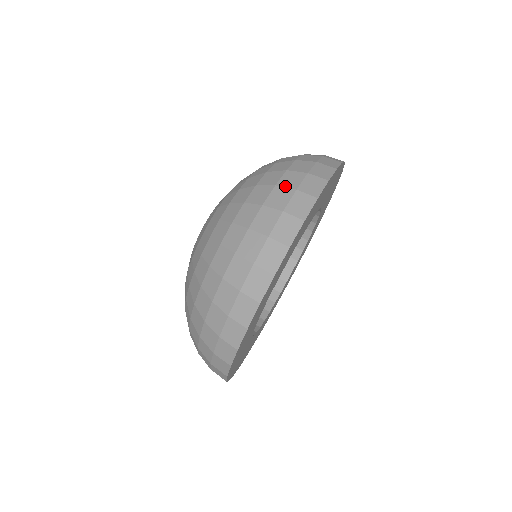
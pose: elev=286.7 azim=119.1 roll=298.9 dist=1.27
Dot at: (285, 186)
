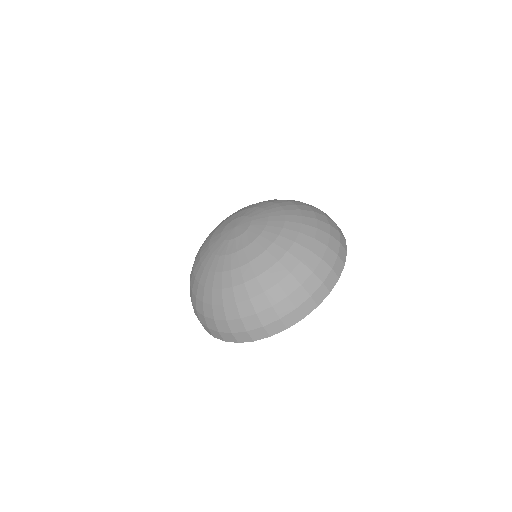
Dot at: (306, 289)
